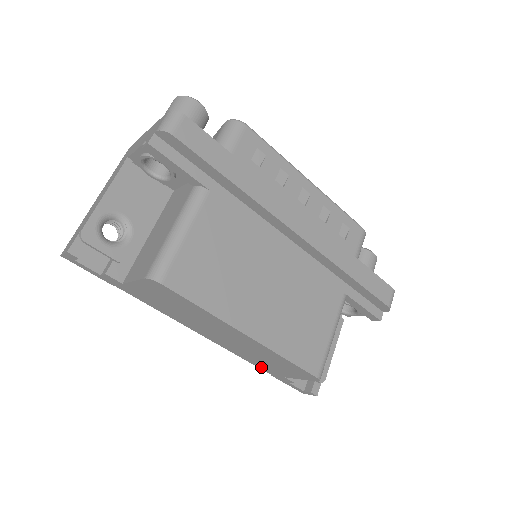
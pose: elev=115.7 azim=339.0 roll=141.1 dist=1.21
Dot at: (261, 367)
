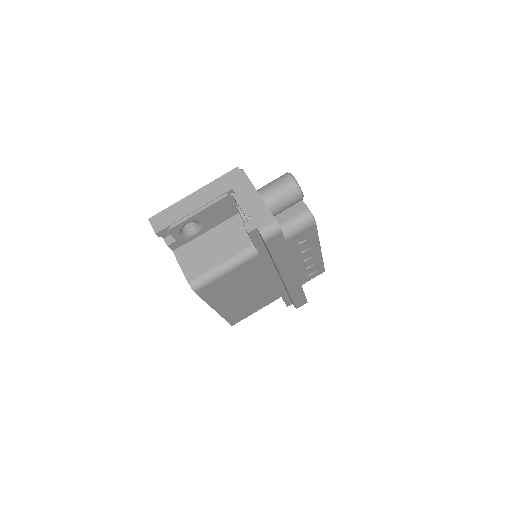
Dot at: occluded
